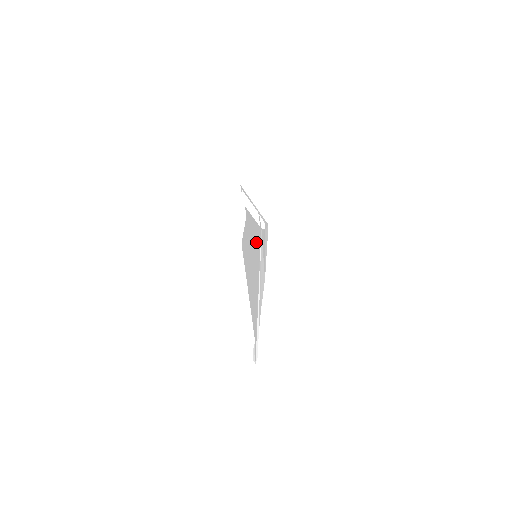
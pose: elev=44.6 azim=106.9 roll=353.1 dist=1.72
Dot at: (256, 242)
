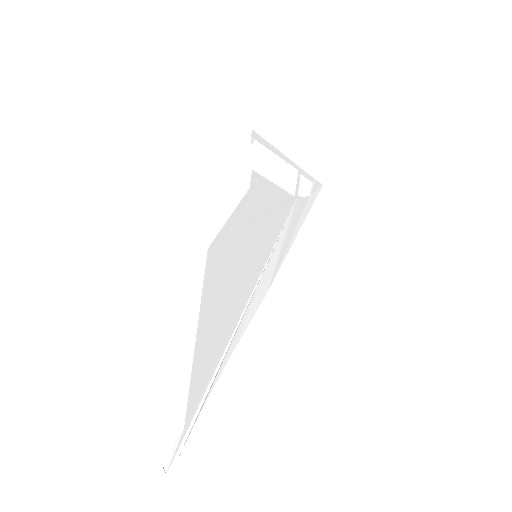
Dot at: (268, 228)
